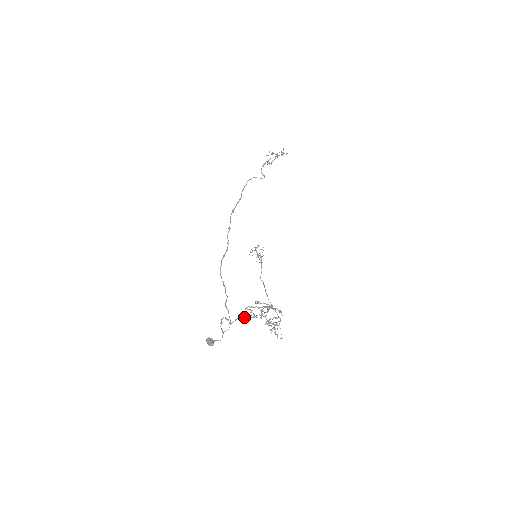
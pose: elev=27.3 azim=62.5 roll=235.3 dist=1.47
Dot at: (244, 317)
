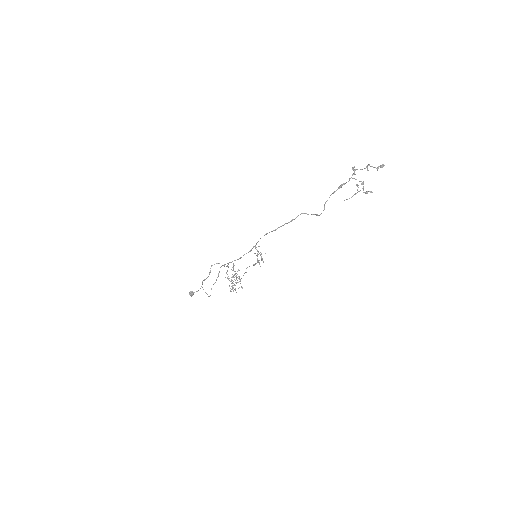
Dot at: occluded
